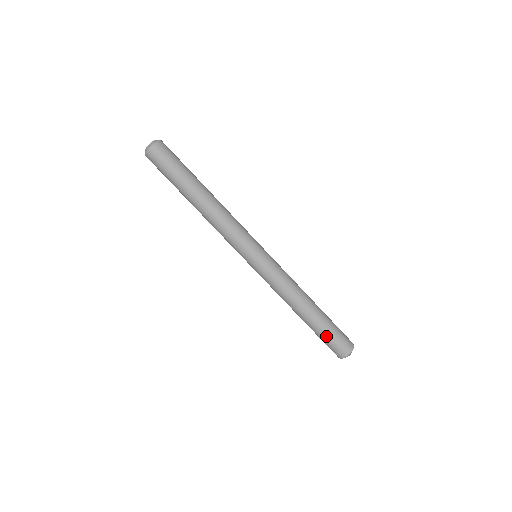
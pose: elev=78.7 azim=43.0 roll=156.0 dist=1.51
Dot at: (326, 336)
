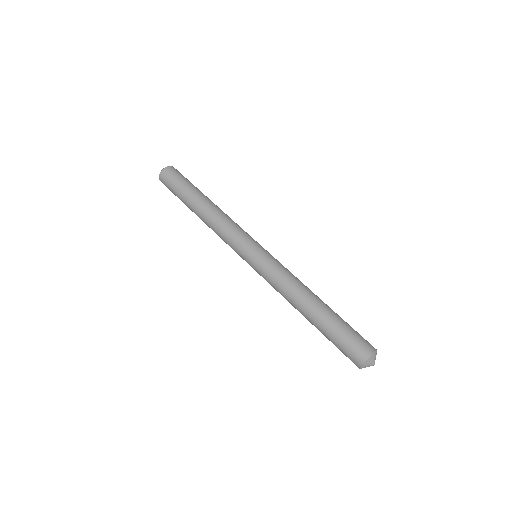
Dot at: (337, 334)
